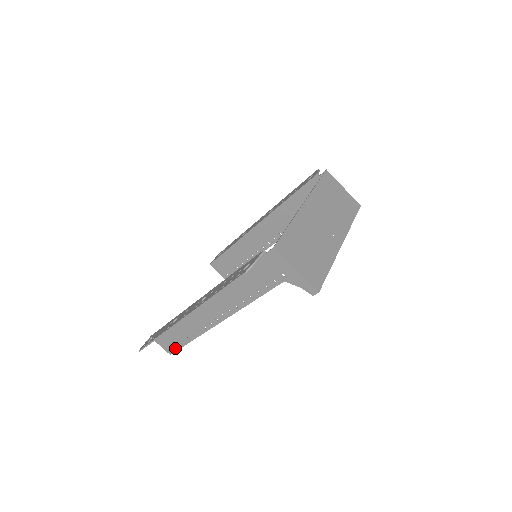
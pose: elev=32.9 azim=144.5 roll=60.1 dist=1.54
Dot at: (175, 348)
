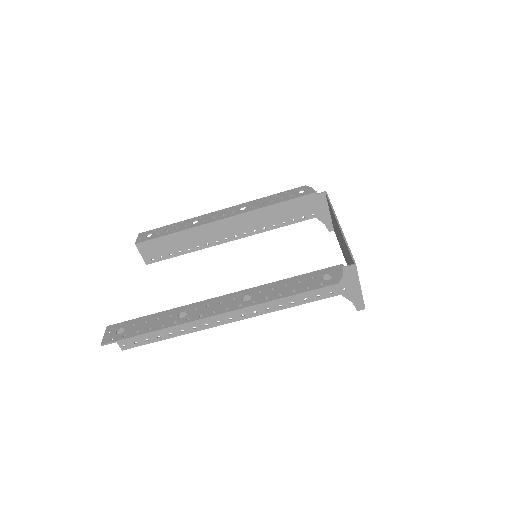
Dot at: (138, 343)
